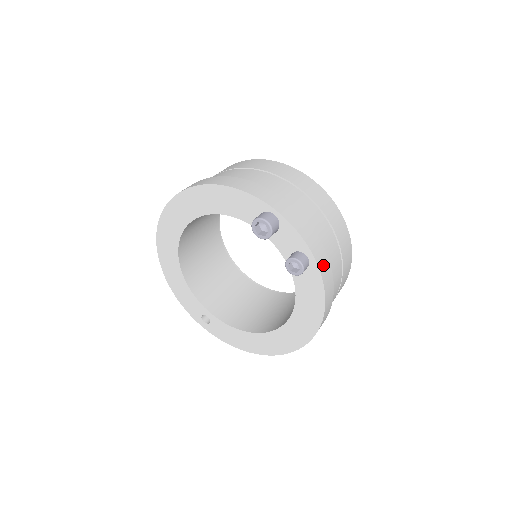
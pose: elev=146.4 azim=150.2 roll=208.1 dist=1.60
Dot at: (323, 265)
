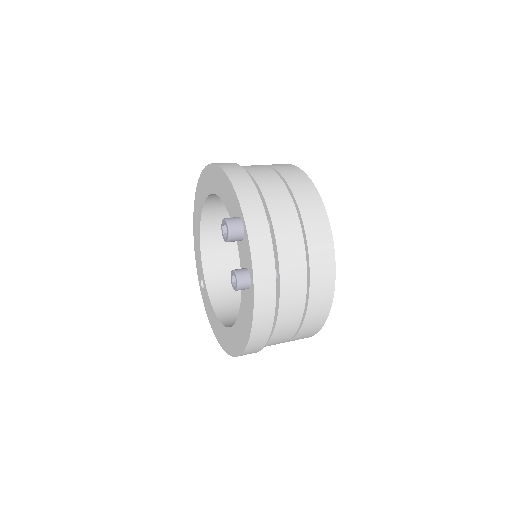
Dot at: (263, 295)
